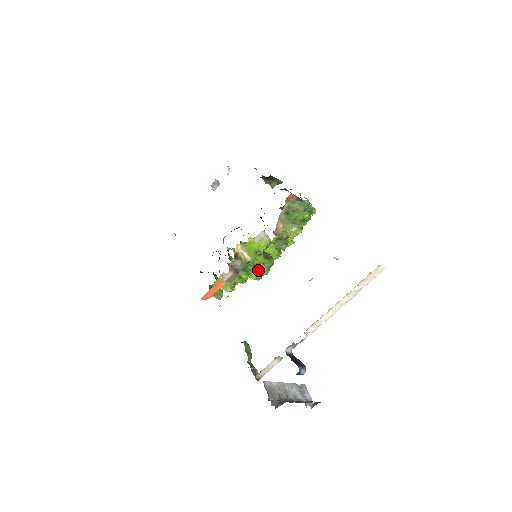
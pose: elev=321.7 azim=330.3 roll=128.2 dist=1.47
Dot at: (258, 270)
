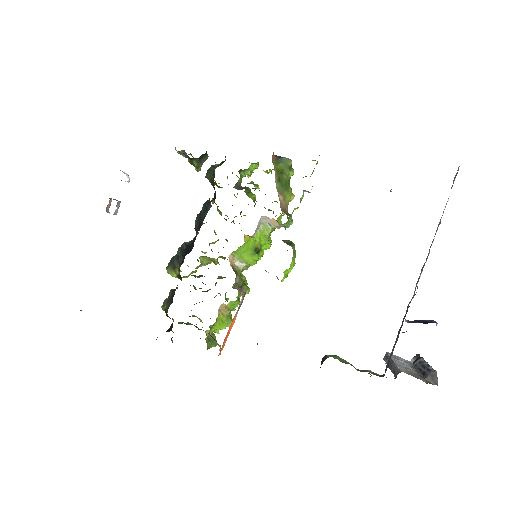
Dot at: (290, 265)
